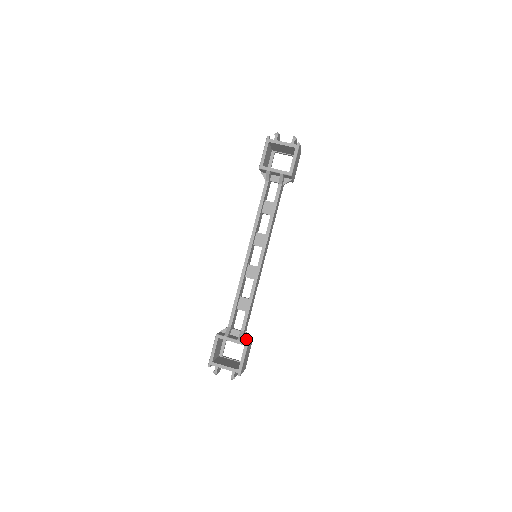
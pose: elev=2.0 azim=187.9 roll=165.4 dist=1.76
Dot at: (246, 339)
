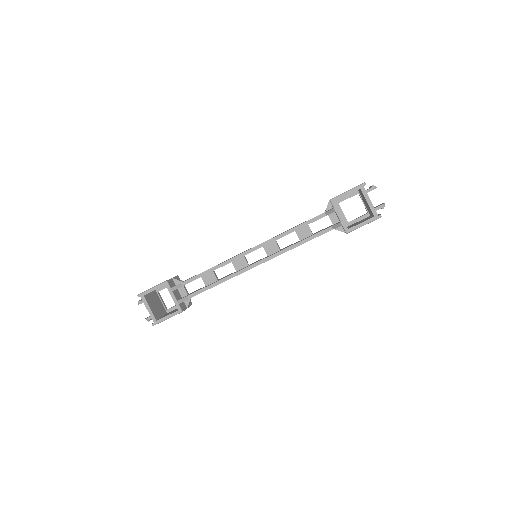
Dot at: (185, 304)
